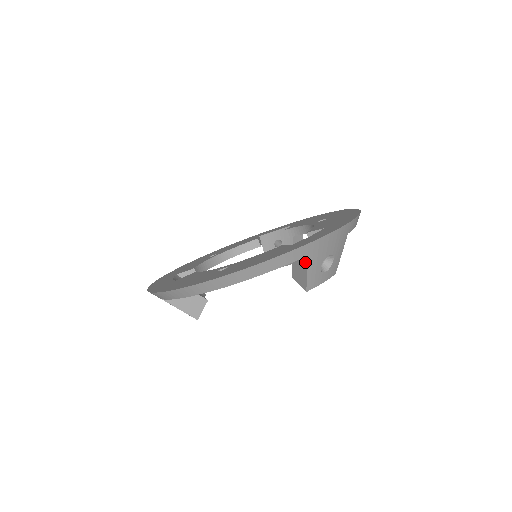
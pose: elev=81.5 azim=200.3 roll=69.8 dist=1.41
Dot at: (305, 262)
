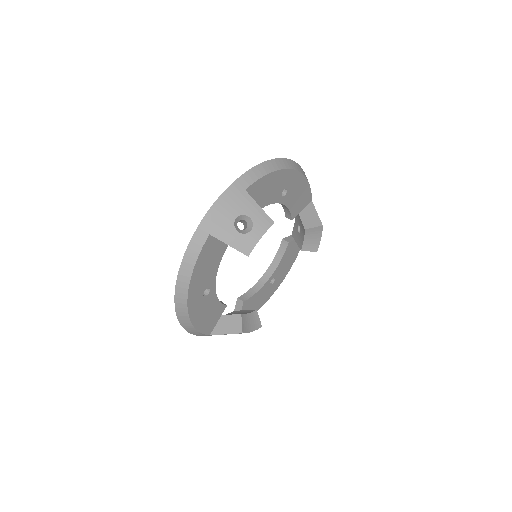
Dot at: (312, 206)
